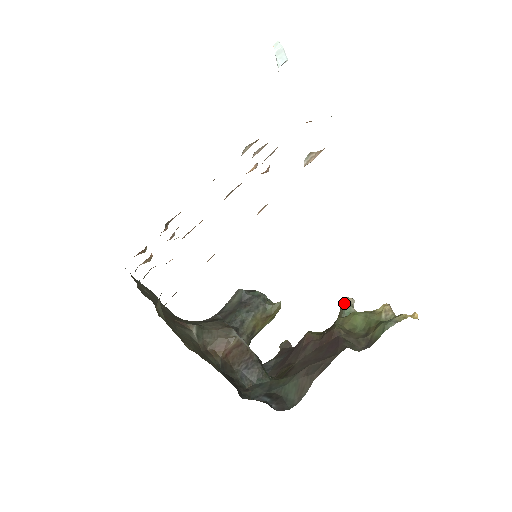
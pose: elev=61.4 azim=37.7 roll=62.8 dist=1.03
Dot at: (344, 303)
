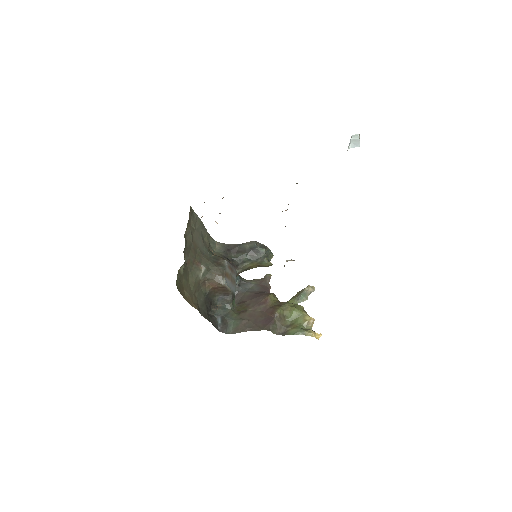
Dot at: (305, 290)
